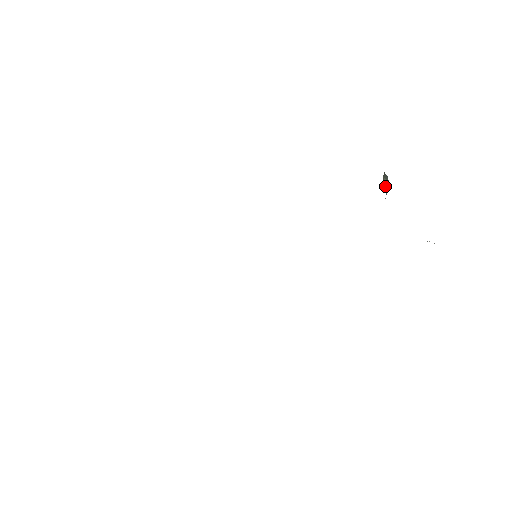
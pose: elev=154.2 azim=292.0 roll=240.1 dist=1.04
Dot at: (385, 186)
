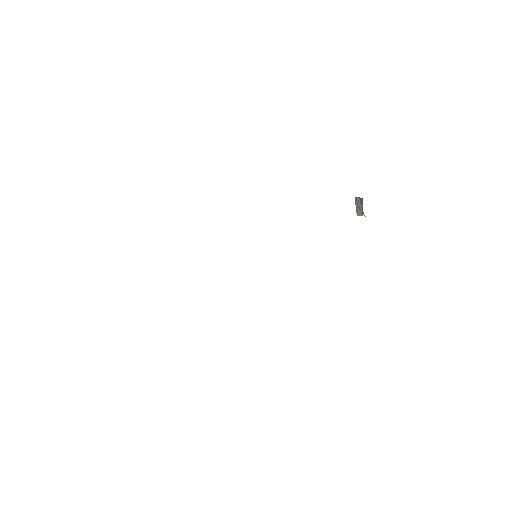
Dot at: (359, 212)
